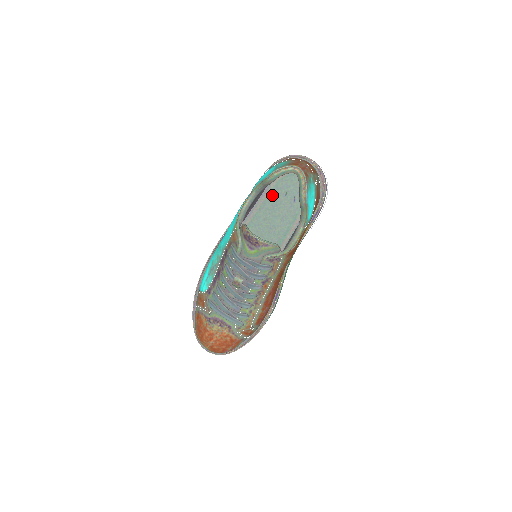
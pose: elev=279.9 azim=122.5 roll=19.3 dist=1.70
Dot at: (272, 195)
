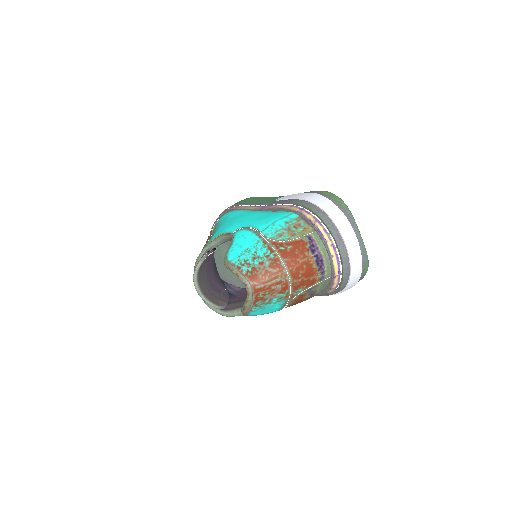
Dot at: occluded
